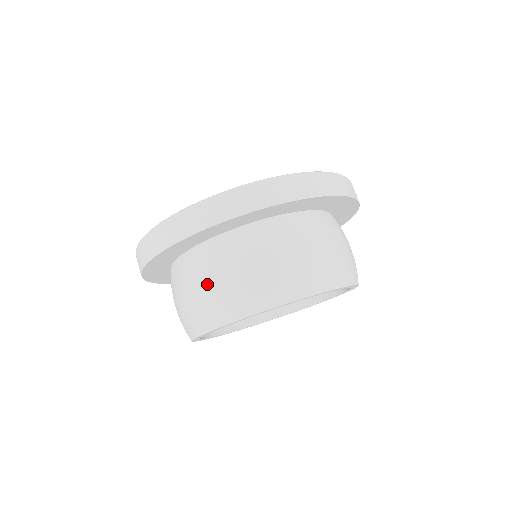
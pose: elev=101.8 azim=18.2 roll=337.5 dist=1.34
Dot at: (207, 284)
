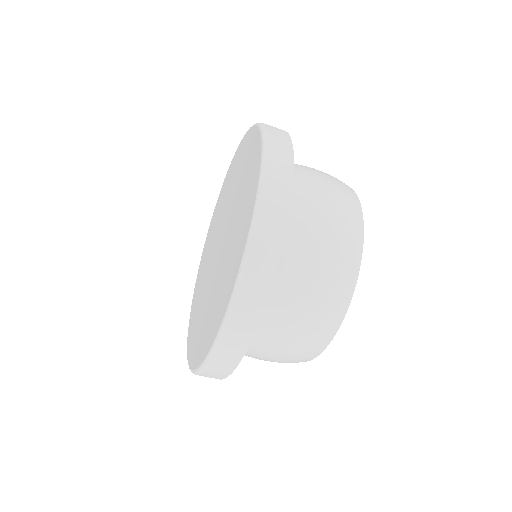
Dot at: occluded
